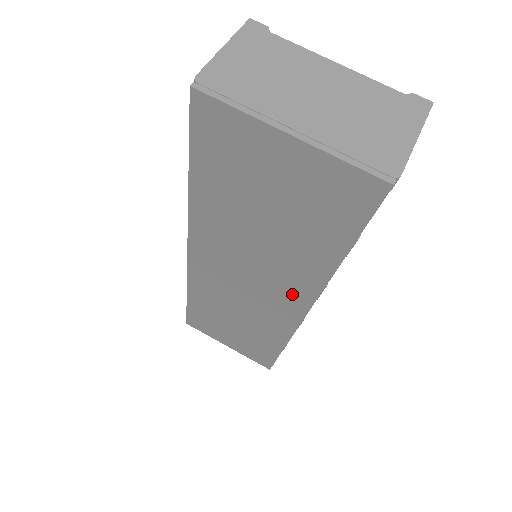
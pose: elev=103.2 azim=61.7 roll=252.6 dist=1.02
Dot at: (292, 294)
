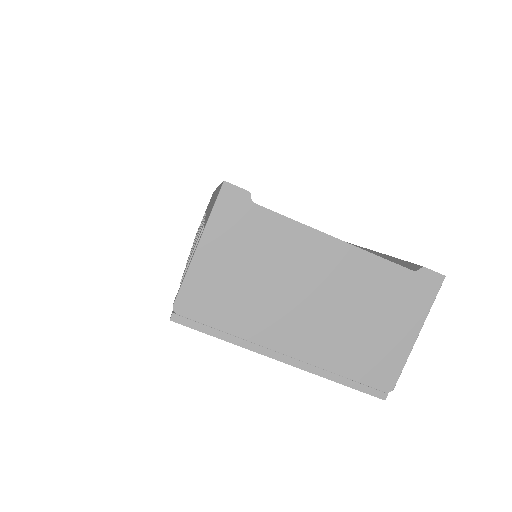
Dot at: occluded
